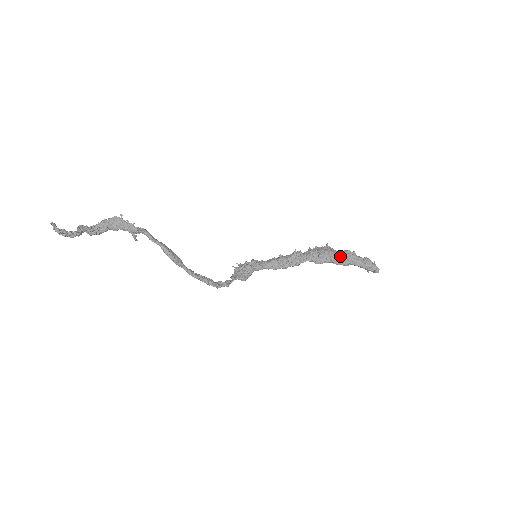
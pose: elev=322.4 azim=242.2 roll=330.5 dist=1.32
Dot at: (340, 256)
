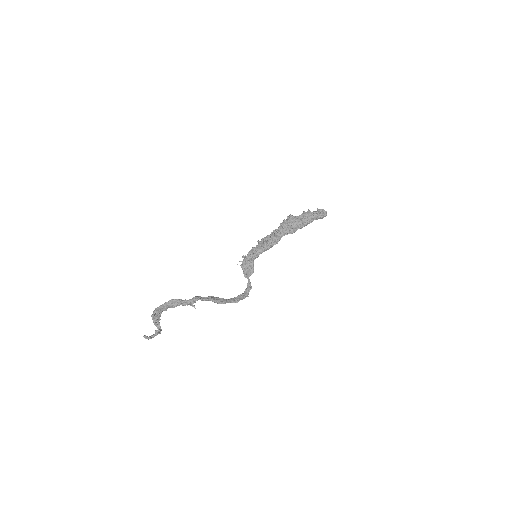
Dot at: (304, 221)
